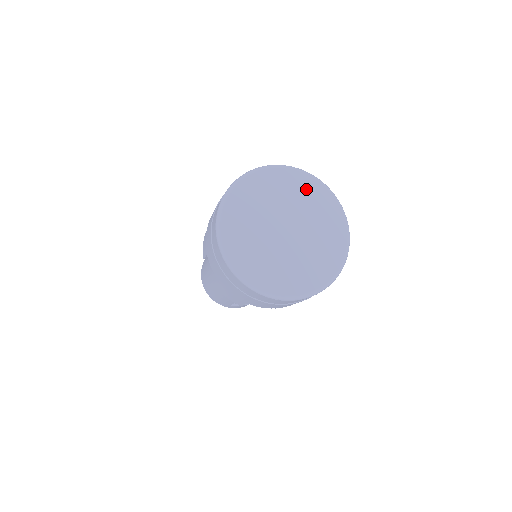
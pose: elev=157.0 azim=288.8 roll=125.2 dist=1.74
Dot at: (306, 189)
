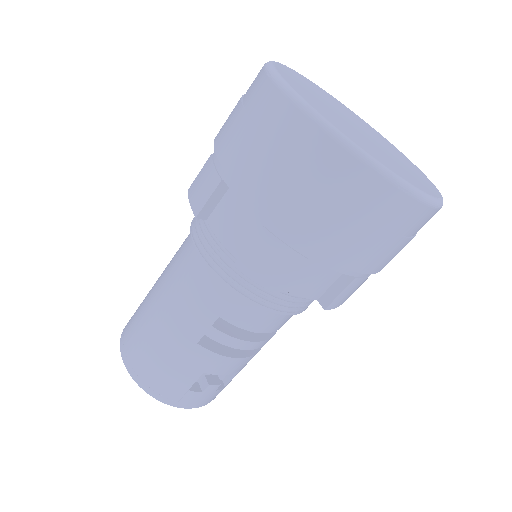
Dot at: (351, 112)
